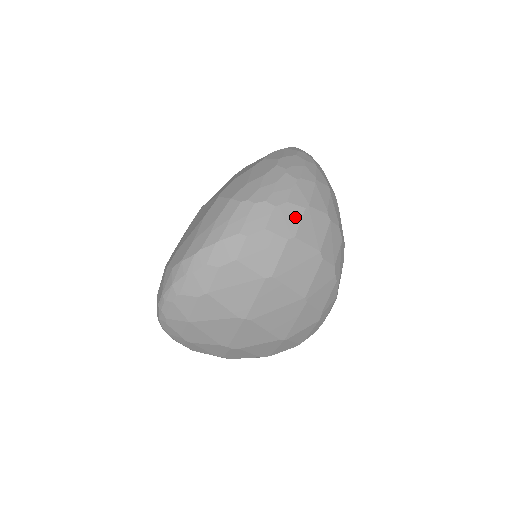
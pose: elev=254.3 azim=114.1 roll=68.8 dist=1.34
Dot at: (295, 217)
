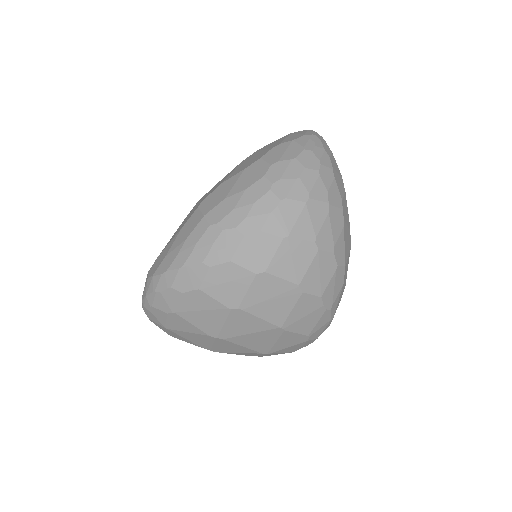
Dot at: (268, 249)
